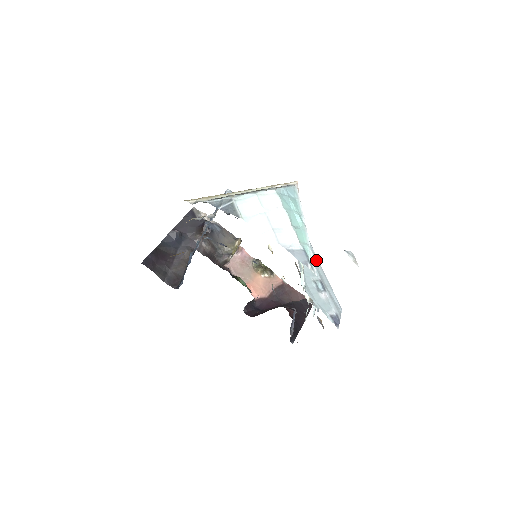
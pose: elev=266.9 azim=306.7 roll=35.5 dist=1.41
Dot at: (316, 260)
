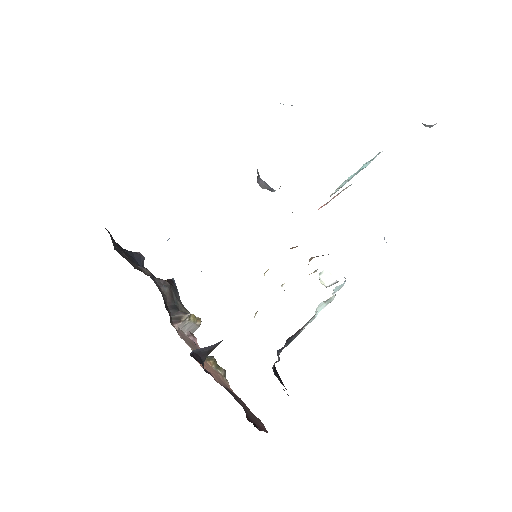
Dot at: occluded
